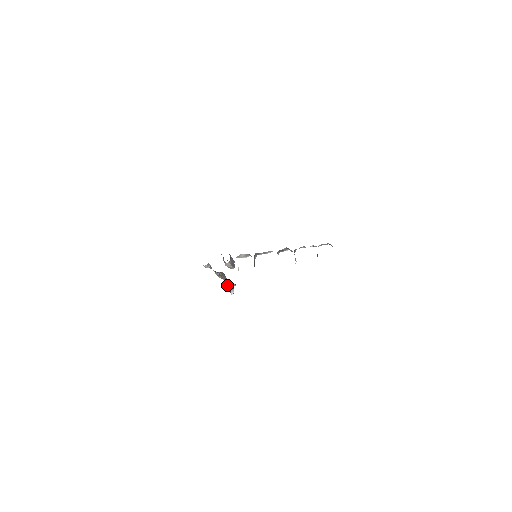
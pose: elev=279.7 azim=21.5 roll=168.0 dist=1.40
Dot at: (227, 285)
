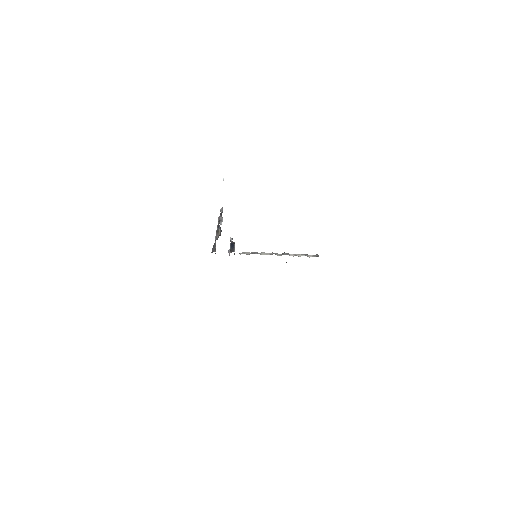
Dot at: occluded
